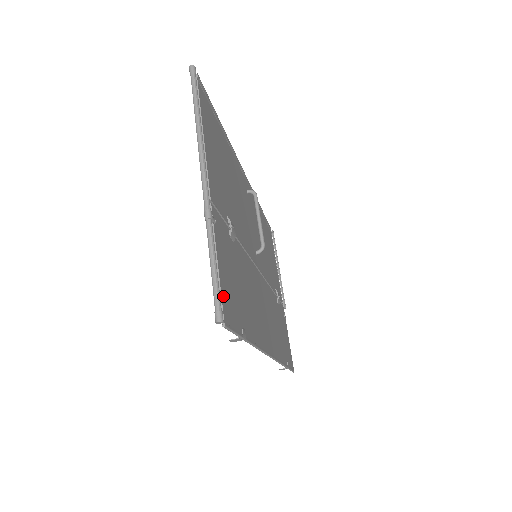
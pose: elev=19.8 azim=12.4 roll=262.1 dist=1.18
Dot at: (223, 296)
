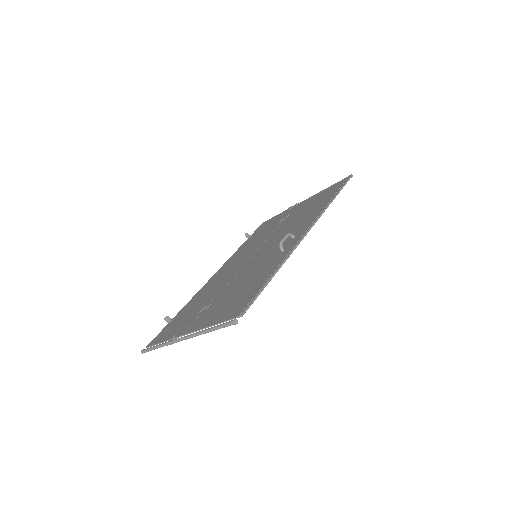
Dot at: occluded
